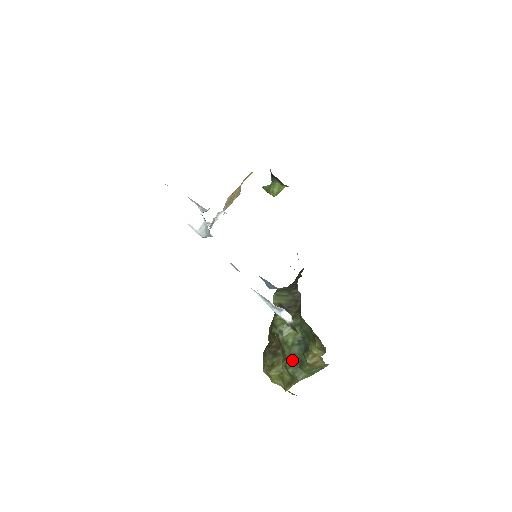
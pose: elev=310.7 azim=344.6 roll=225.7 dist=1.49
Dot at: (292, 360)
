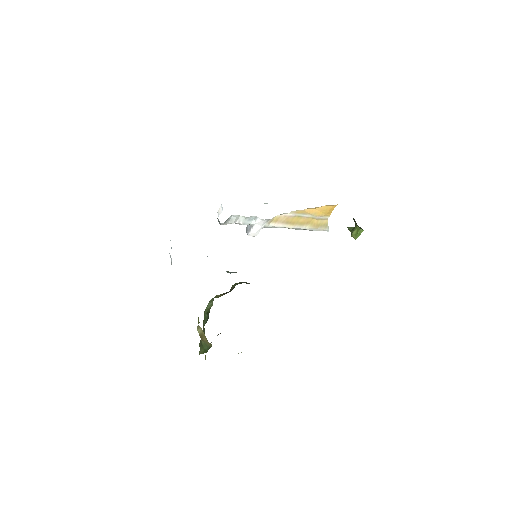
Dot at: occluded
